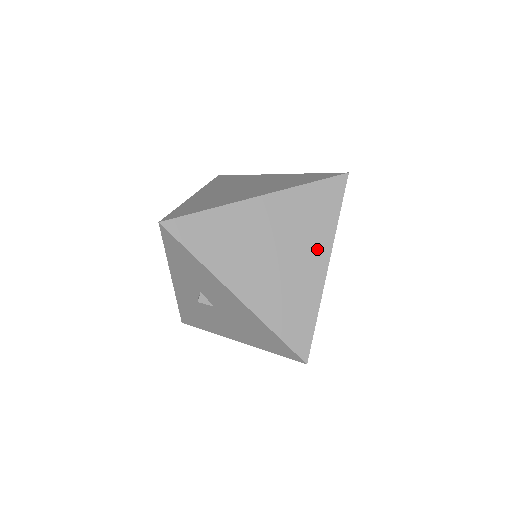
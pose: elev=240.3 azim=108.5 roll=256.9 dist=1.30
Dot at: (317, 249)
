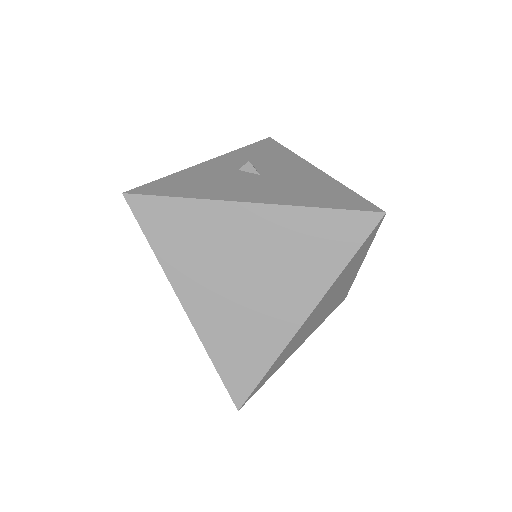
Dot at: occluded
